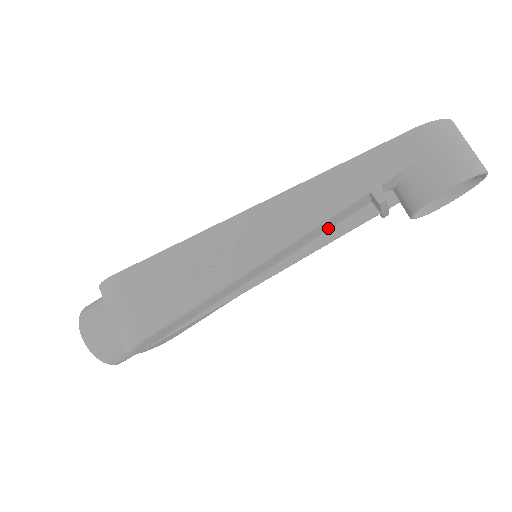
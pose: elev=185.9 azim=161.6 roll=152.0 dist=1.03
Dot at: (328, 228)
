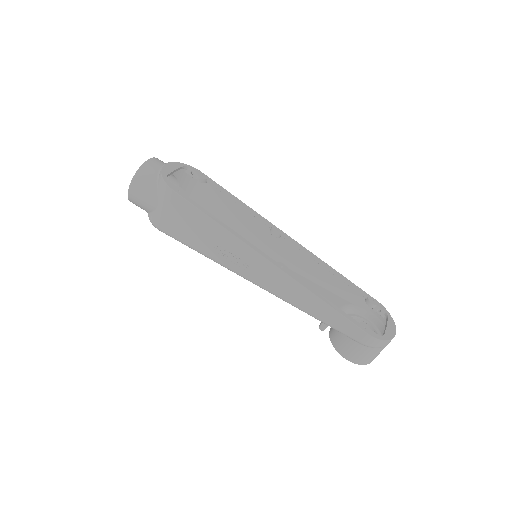
Dot at: occluded
